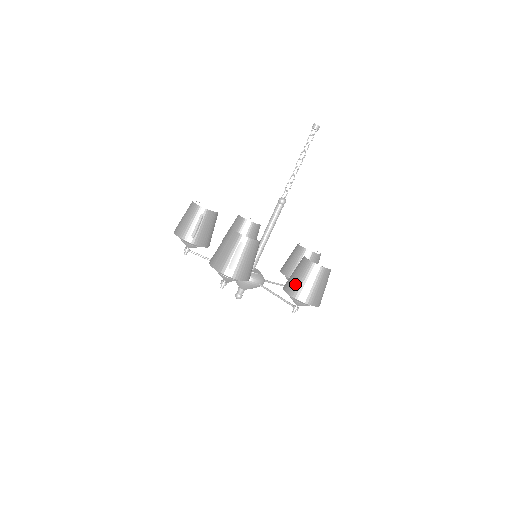
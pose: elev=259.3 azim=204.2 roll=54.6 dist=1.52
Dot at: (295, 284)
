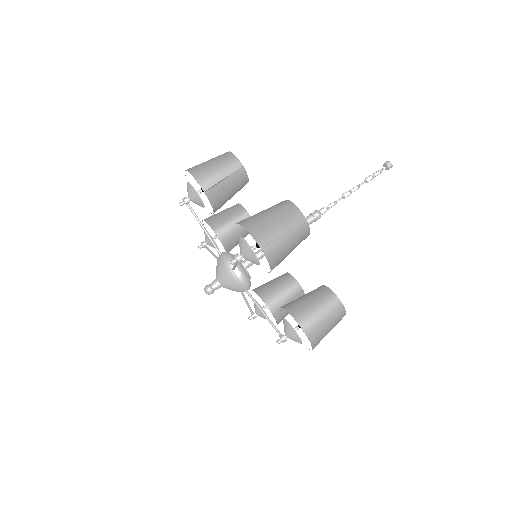
Dot at: occluded
